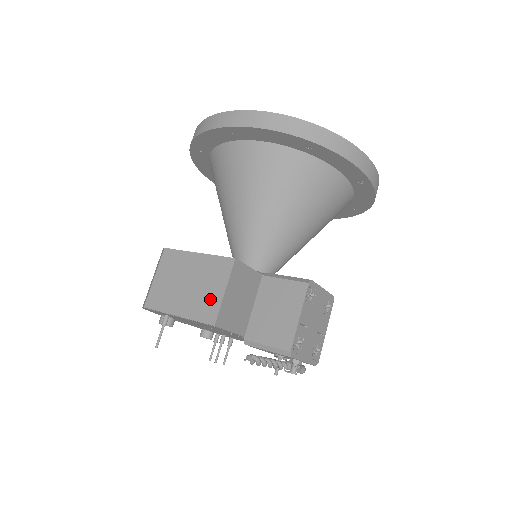
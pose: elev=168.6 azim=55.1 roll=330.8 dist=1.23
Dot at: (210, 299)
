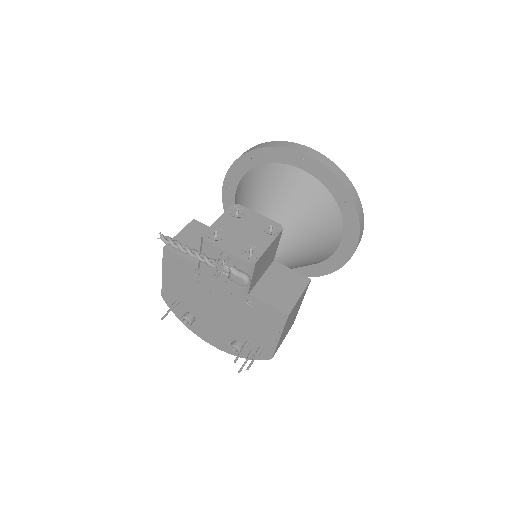
Dot at: occluded
